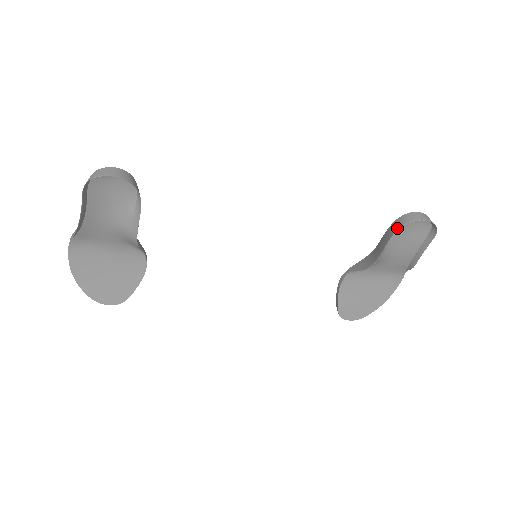
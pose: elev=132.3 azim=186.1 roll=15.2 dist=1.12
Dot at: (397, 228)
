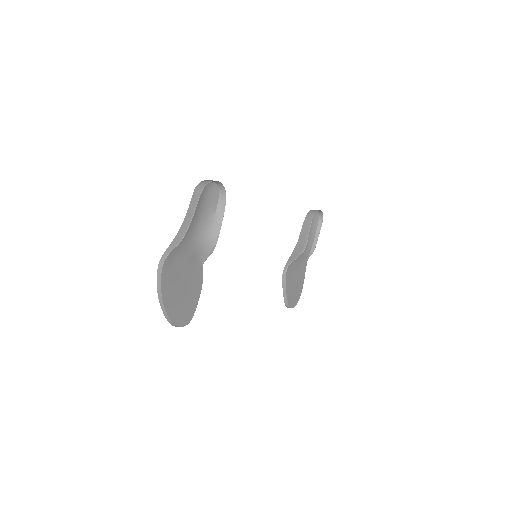
Dot at: (312, 218)
